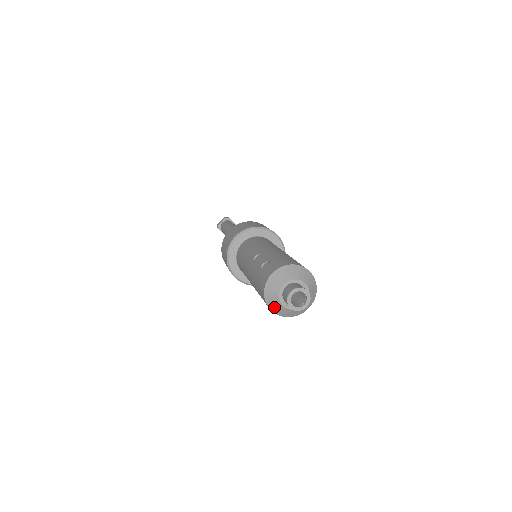
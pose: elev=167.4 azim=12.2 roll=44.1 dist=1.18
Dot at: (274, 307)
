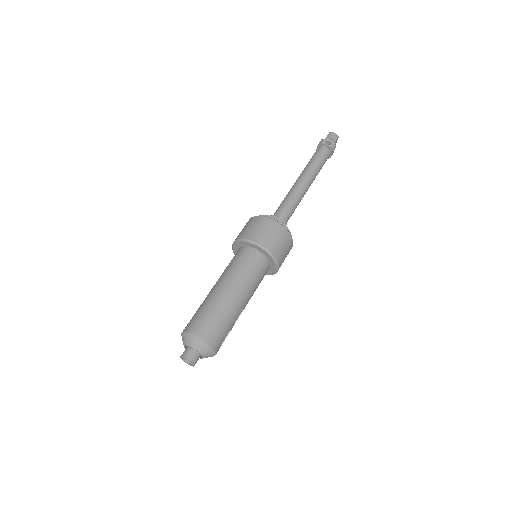
Dot at: occluded
